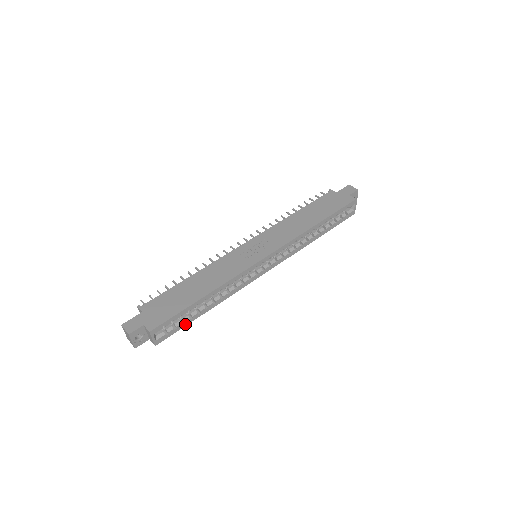
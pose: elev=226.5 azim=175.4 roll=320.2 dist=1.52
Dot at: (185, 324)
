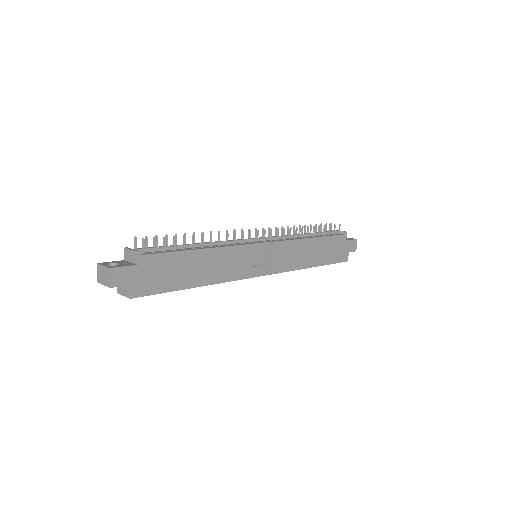
Dot at: occluded
